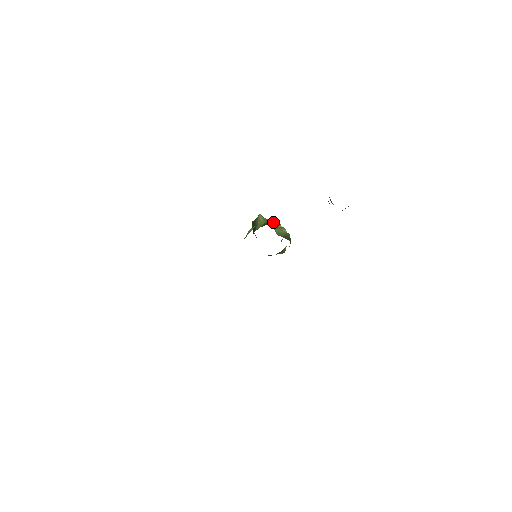
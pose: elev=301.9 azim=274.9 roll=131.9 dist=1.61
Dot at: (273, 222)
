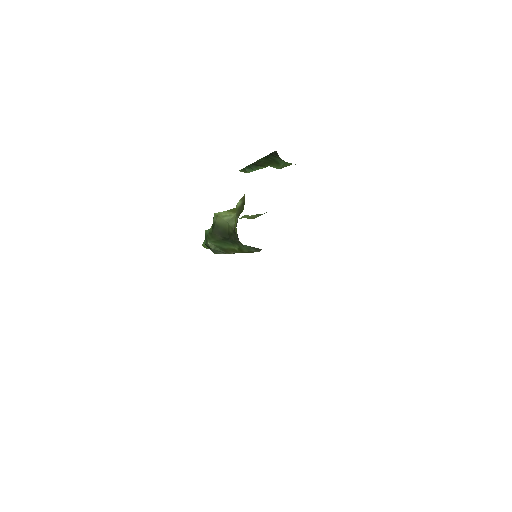
Dot at: occluded
